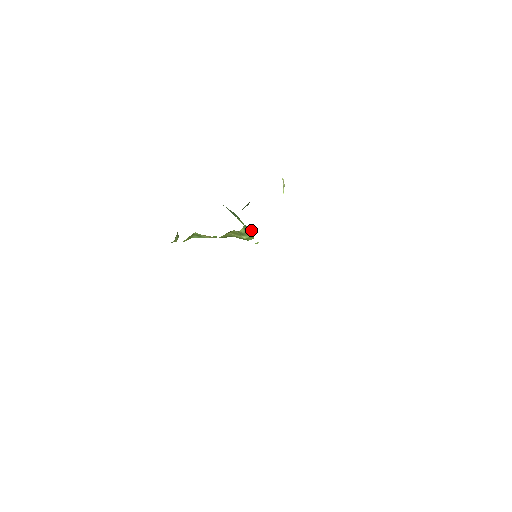
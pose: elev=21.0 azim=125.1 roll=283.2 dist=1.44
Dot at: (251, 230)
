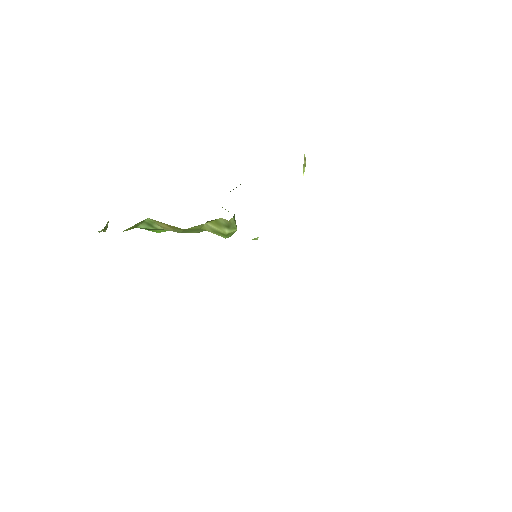
Dot at: occluded
